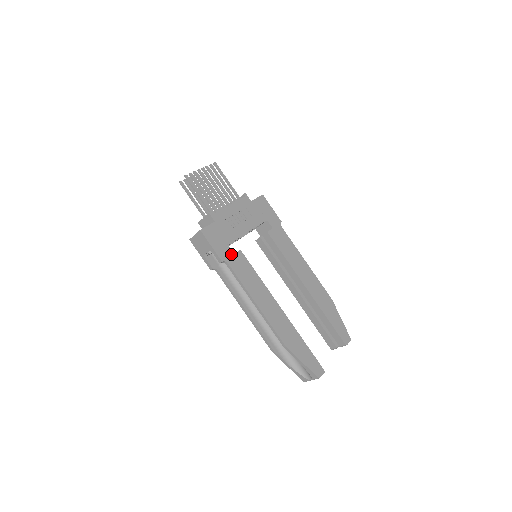
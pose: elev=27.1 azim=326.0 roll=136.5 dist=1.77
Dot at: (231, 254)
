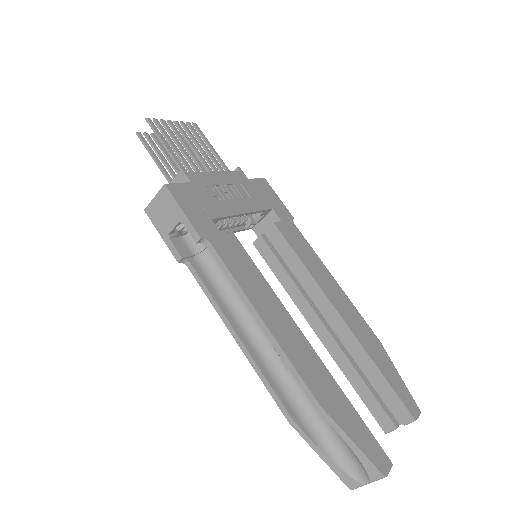
Dot at: (217, 232)
